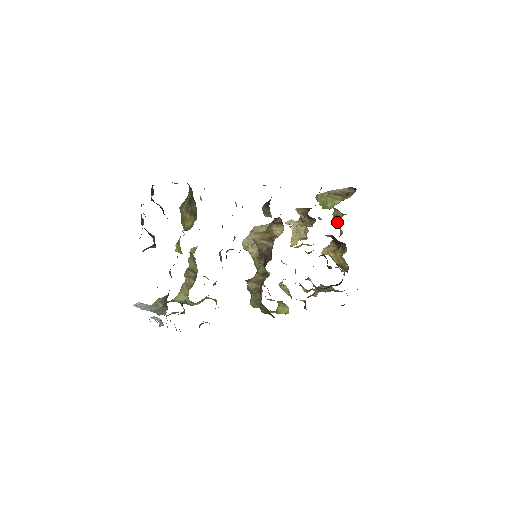
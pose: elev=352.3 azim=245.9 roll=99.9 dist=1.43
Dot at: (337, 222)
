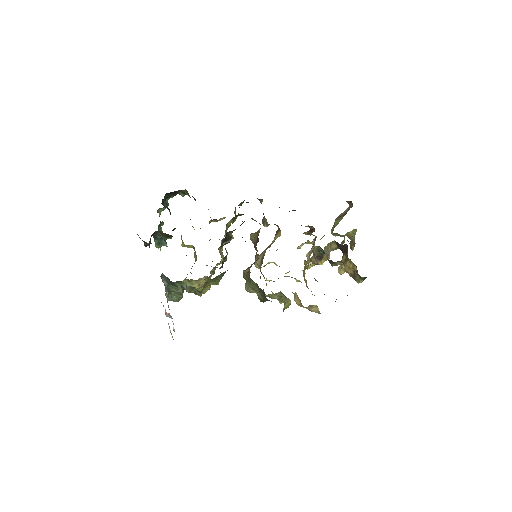
Dot at: (353, 248)
